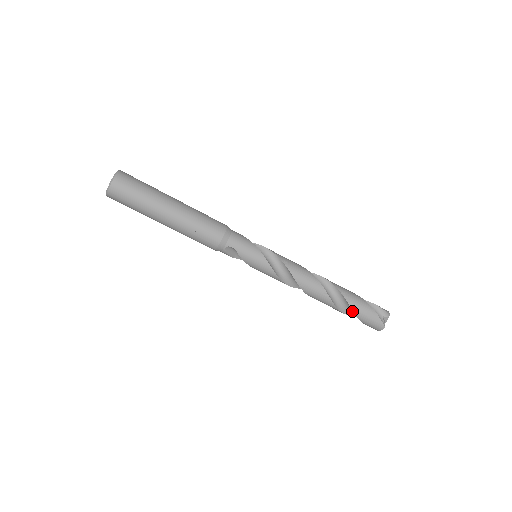
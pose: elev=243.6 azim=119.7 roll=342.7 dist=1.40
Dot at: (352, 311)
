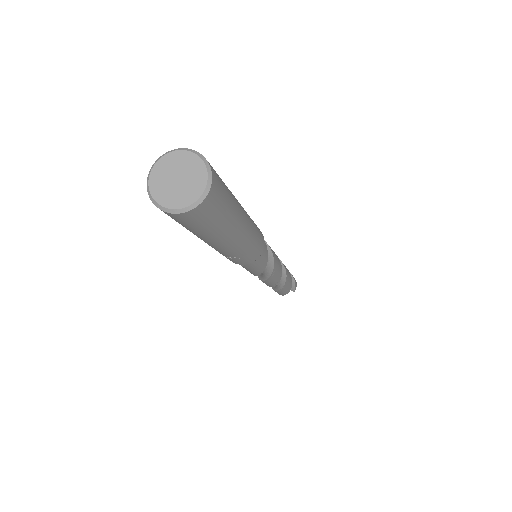
Dot at: occluded
